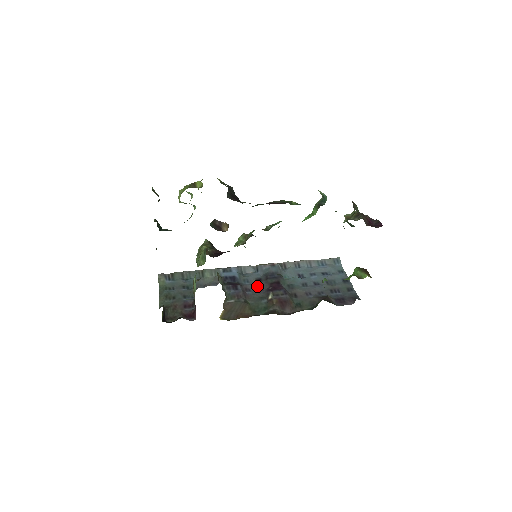
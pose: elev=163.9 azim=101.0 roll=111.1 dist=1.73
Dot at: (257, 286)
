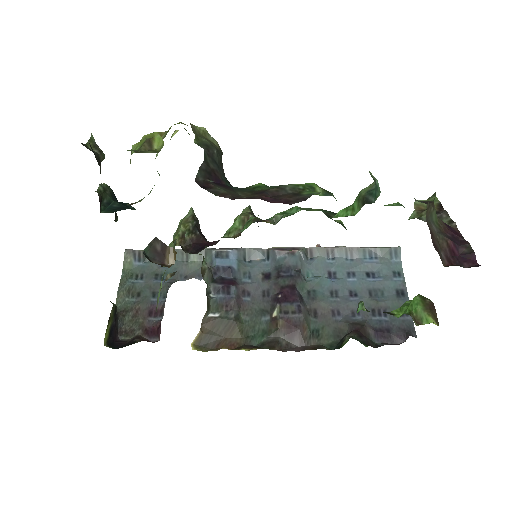
Dot at: (261, 287)
